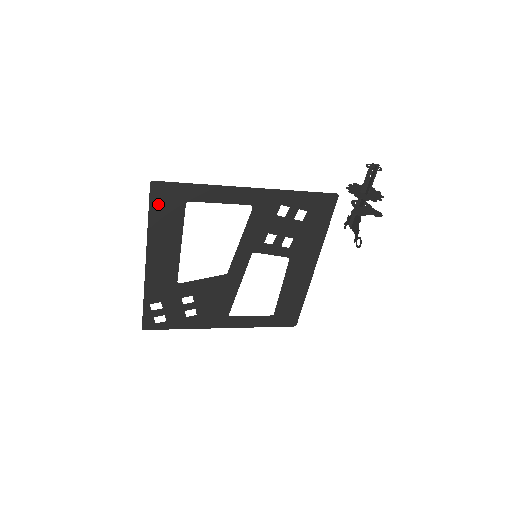
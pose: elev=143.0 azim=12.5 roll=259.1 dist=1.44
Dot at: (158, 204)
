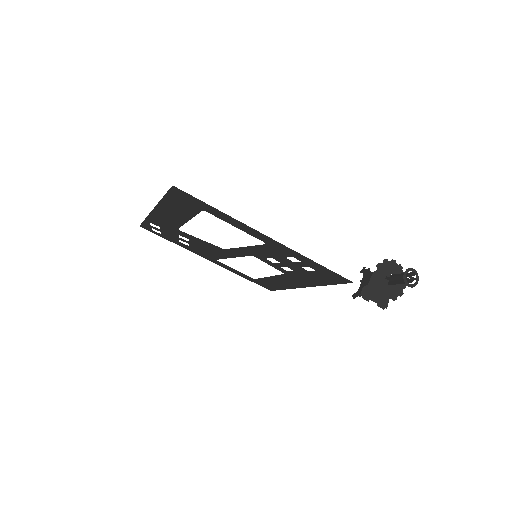
Dot at: (176, 197)
